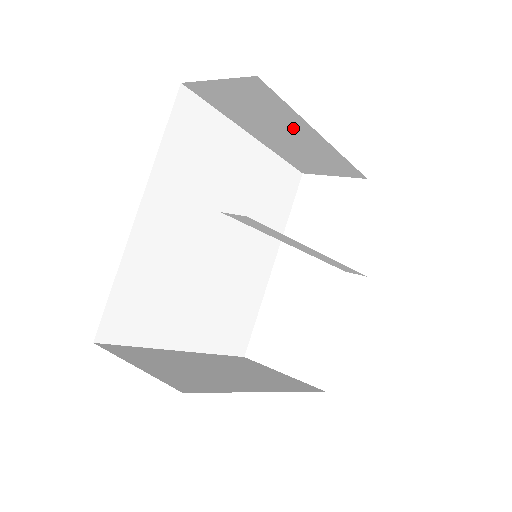
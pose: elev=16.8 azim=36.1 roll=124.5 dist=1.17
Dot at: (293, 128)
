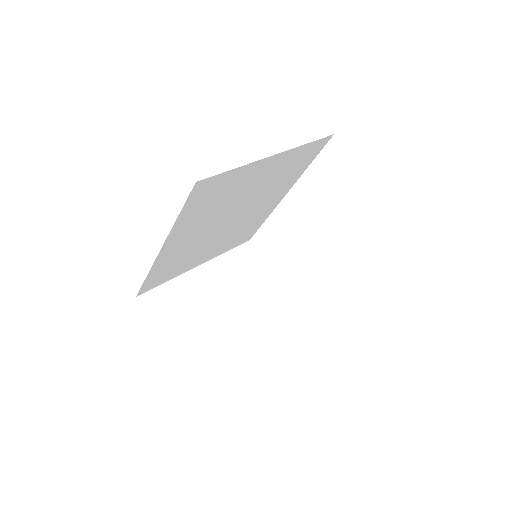
Dot at: occluded
